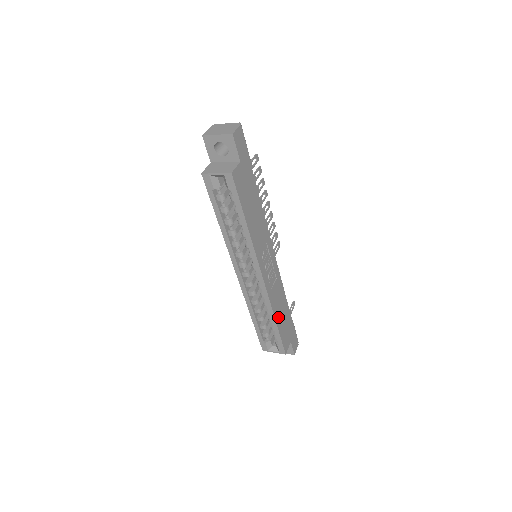
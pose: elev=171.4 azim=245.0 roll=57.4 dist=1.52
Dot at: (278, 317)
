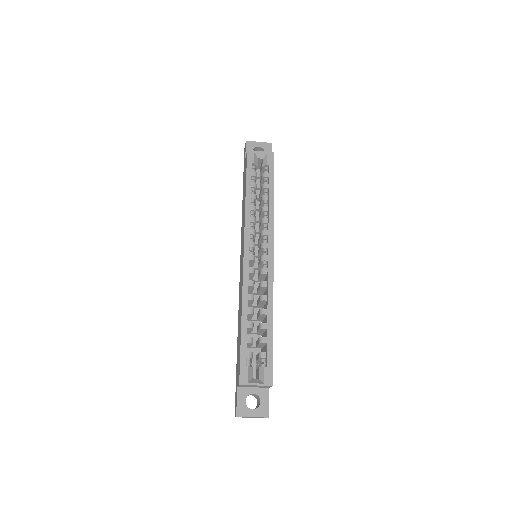
Dot at: occluded
